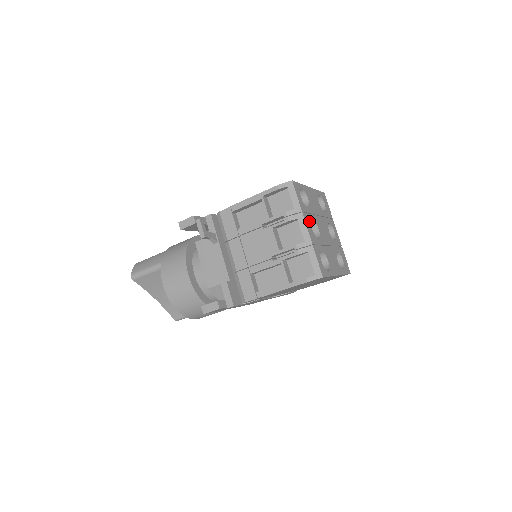
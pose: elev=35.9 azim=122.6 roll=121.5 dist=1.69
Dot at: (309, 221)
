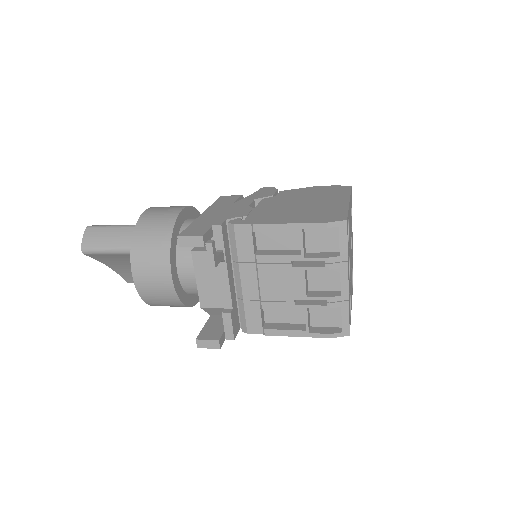
Dot at: occluded
